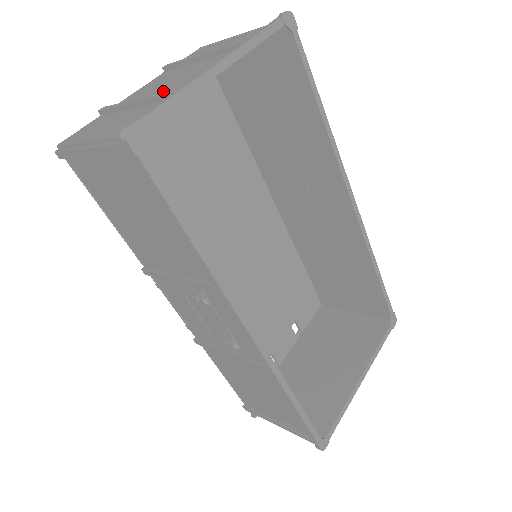
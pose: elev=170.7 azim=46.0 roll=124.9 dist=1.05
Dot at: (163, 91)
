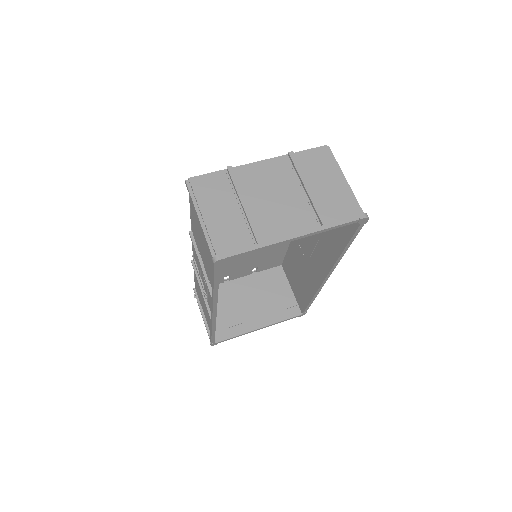
Dot at: (263, 208)
